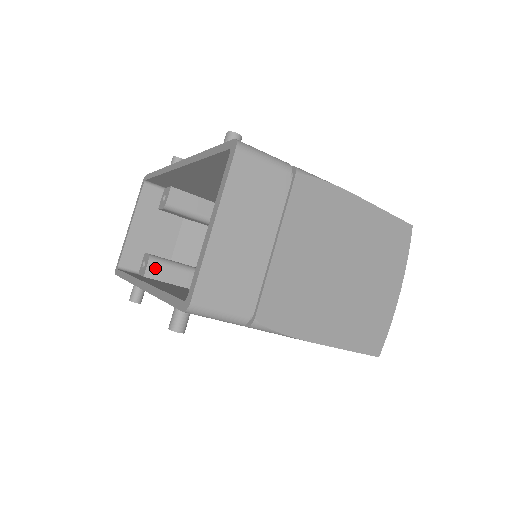
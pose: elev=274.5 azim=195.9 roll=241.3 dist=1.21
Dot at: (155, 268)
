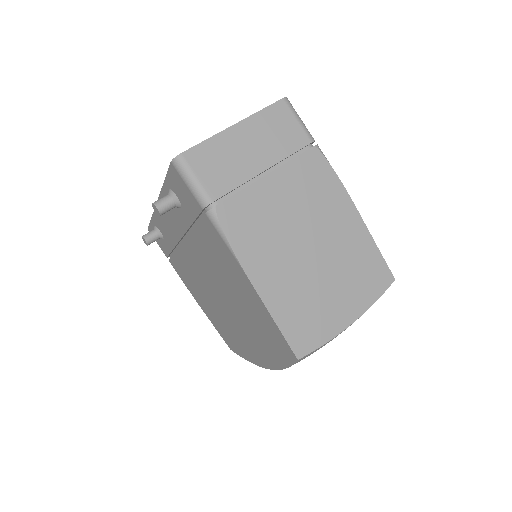
Dot at: occluded
